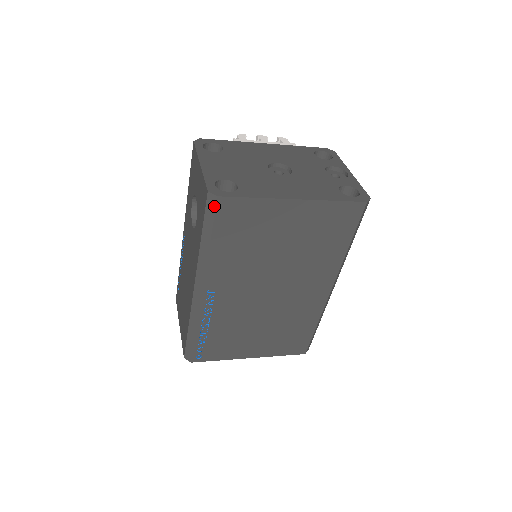
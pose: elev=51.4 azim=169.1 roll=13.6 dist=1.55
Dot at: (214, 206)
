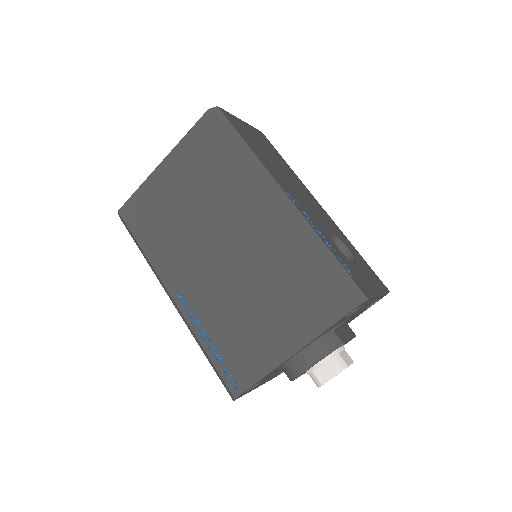
Dot at: (123, 220)
